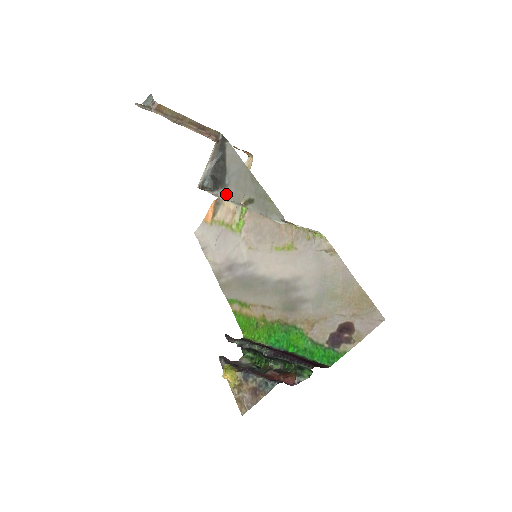
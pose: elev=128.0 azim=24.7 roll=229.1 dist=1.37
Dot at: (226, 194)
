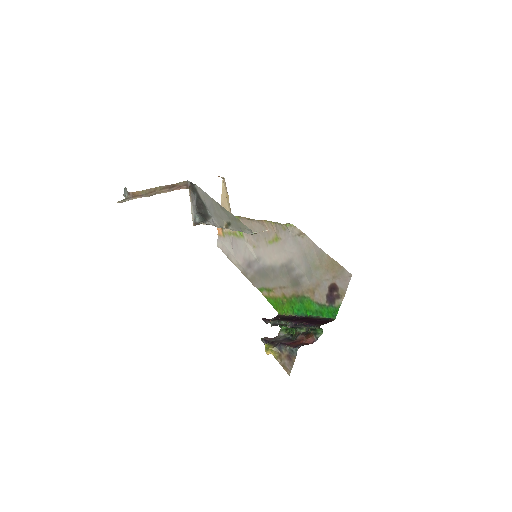
Dot at: (213, 223)
